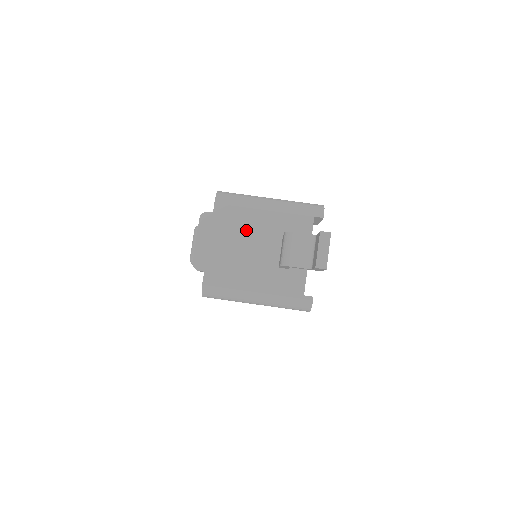
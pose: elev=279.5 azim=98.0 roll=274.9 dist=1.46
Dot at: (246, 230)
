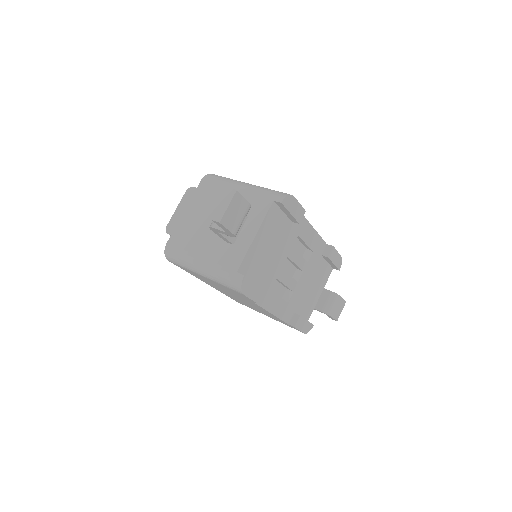
Dot at: (214, 205)
